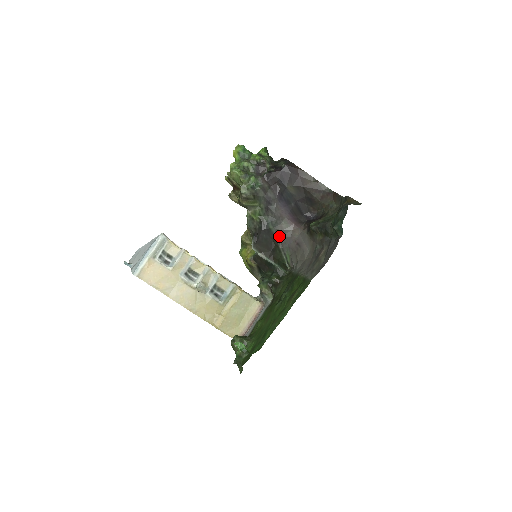
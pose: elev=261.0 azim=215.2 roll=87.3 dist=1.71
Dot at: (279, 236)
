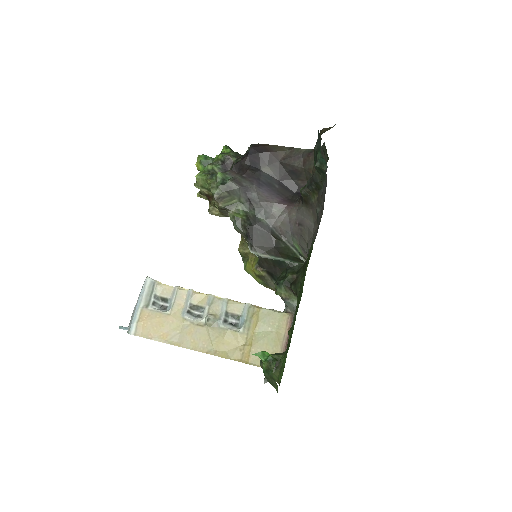
Dot at: (276, 227)
